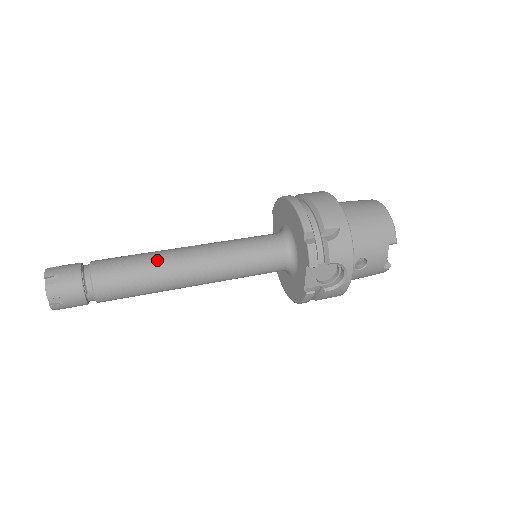
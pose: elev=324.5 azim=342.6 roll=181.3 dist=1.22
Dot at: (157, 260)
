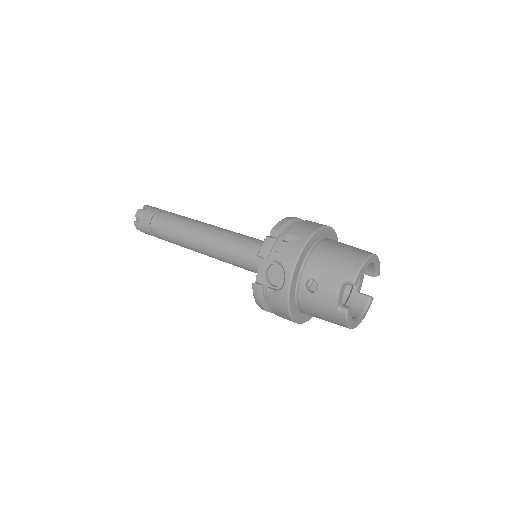
Dot at: (193, 222)
